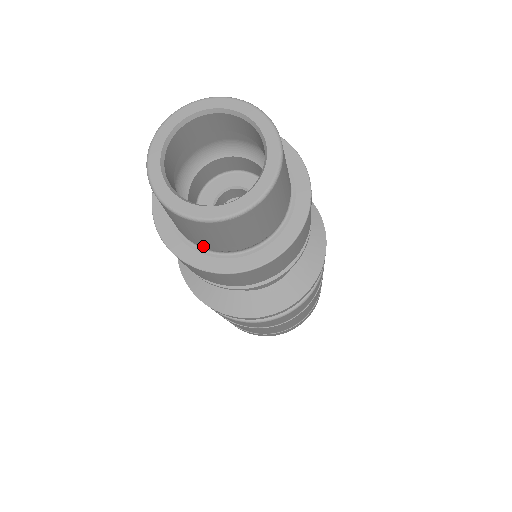
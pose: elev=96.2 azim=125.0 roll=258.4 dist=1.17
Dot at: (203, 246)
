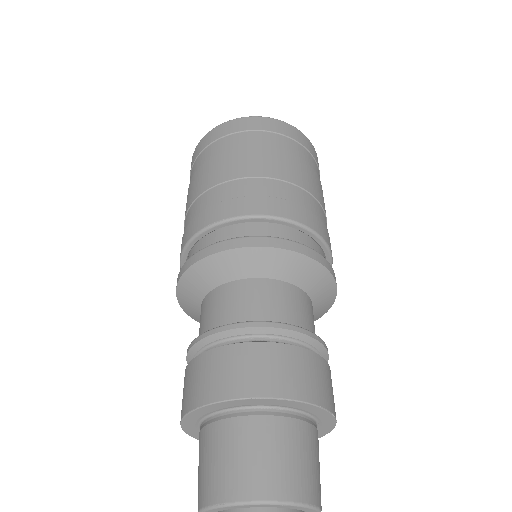
Dot at: occluded
